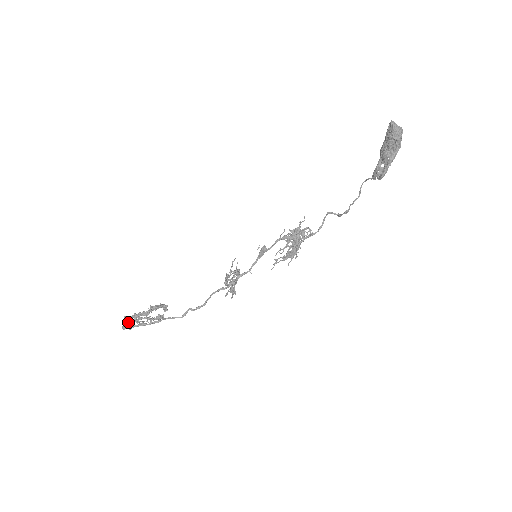
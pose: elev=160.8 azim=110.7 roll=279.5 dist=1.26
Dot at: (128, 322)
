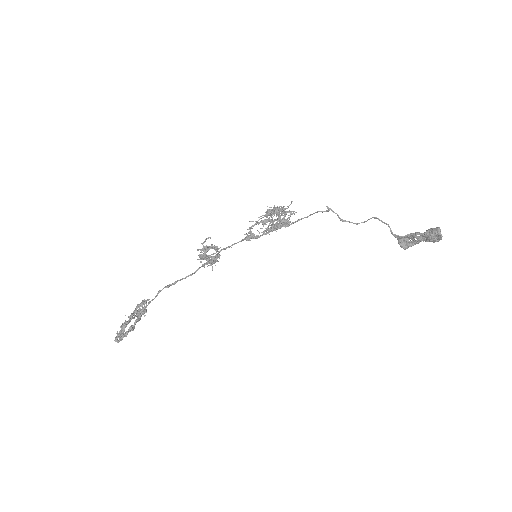
Dot at: occluded
